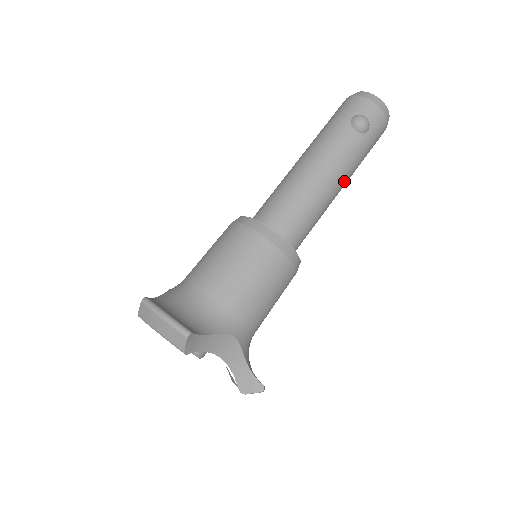
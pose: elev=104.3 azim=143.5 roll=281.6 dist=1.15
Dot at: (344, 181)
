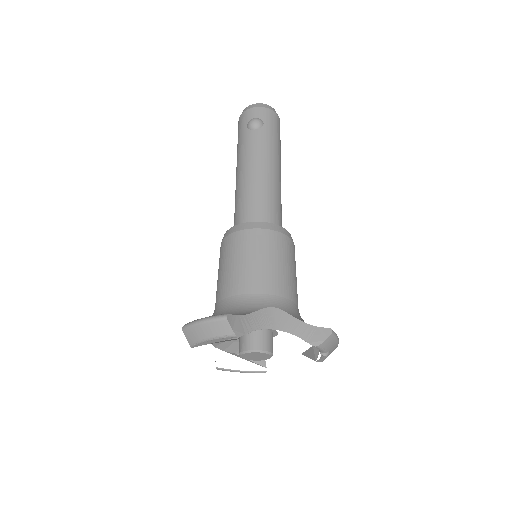
Dot at: (275, 163)
